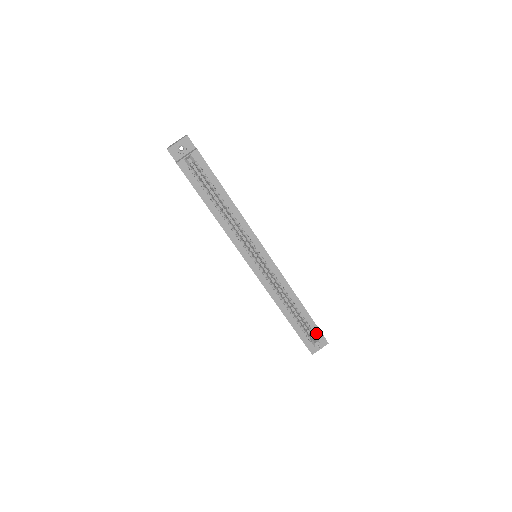
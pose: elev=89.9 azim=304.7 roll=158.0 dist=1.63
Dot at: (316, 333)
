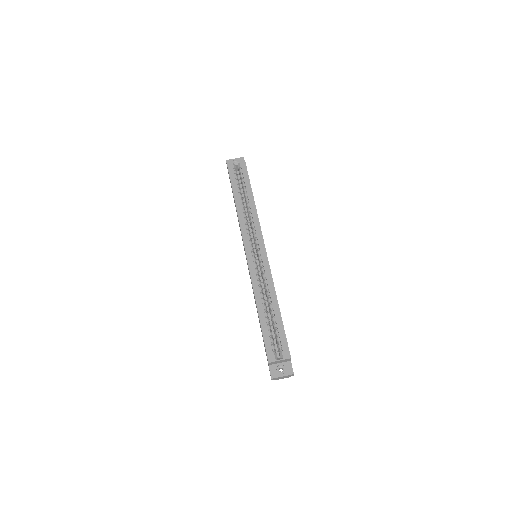
Dot at: (282, 345)
